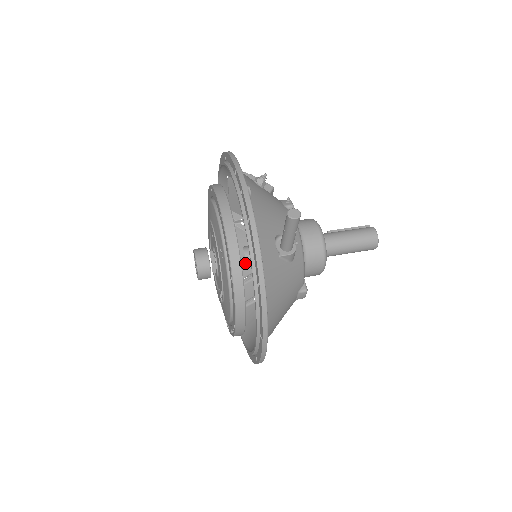
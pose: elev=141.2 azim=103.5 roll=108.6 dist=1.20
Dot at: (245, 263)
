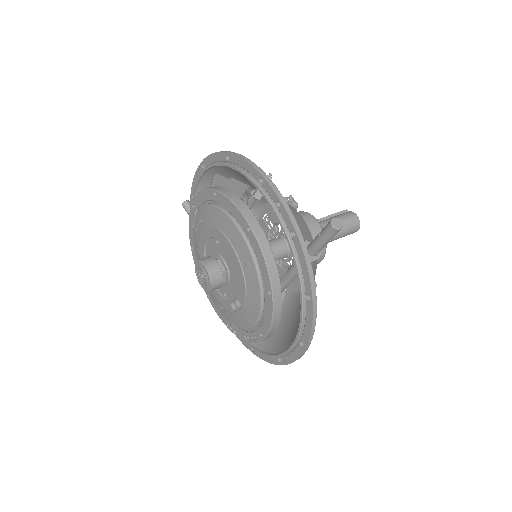
Dot at: occluded
